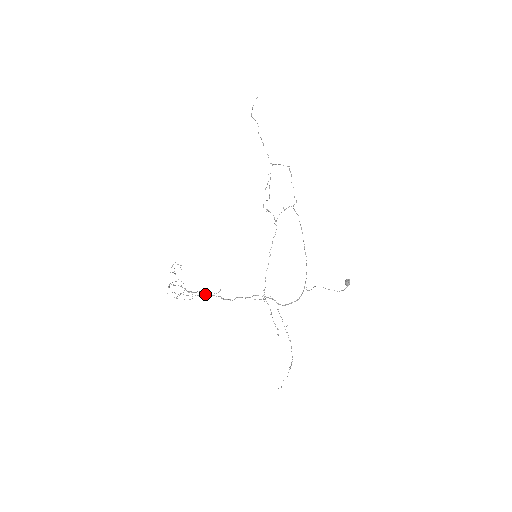
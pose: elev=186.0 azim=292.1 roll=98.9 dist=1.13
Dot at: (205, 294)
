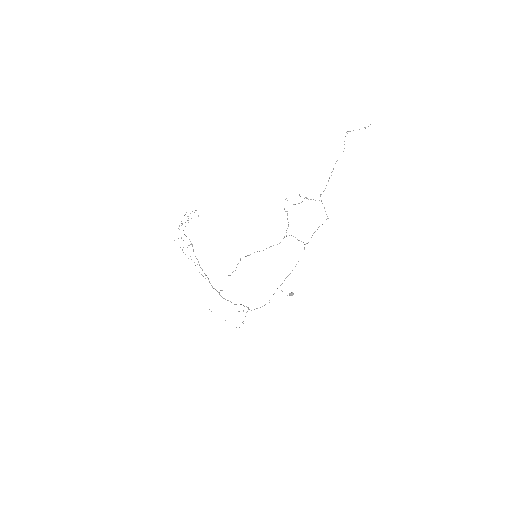
Dot at: (210, 283)
